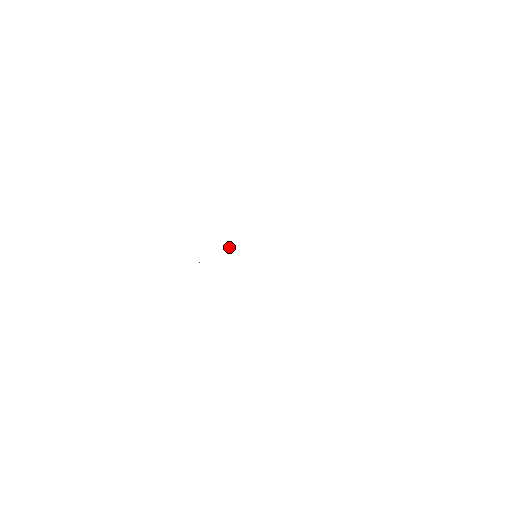
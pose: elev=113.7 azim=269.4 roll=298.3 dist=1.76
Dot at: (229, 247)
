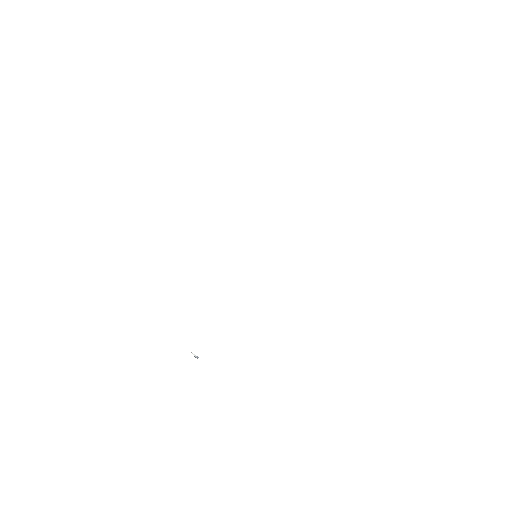
Dot at: (197, 357)
